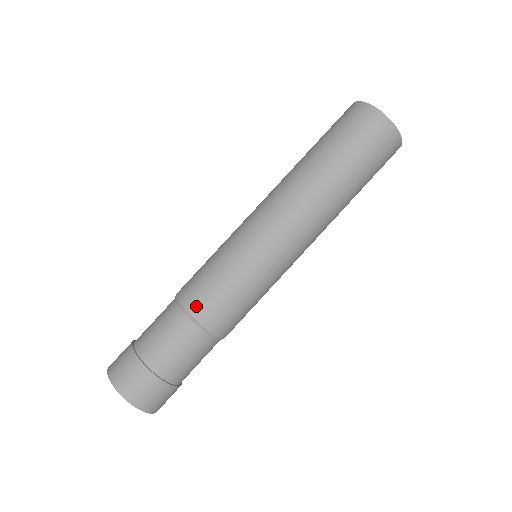
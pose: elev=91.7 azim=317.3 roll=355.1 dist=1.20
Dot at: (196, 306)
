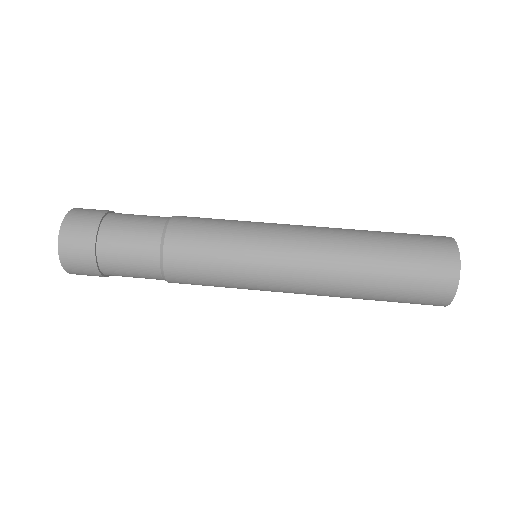
Dot at: (177, 228)
